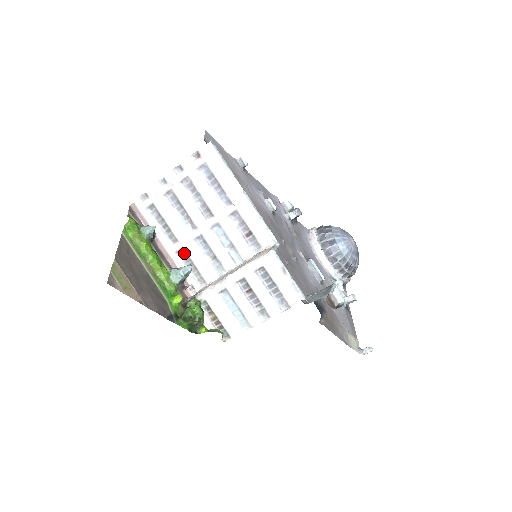
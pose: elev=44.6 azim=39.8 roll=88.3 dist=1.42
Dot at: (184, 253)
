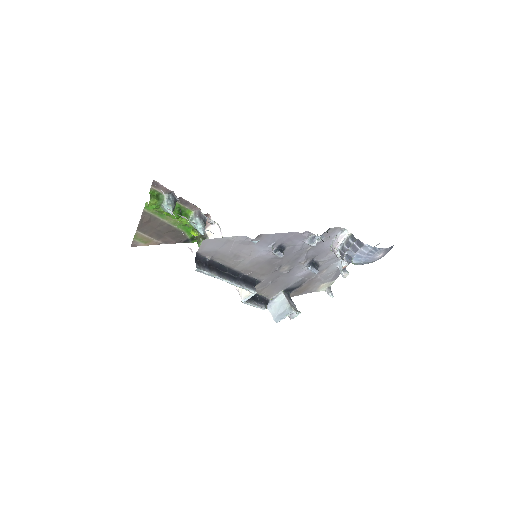
Dot at: occluded
